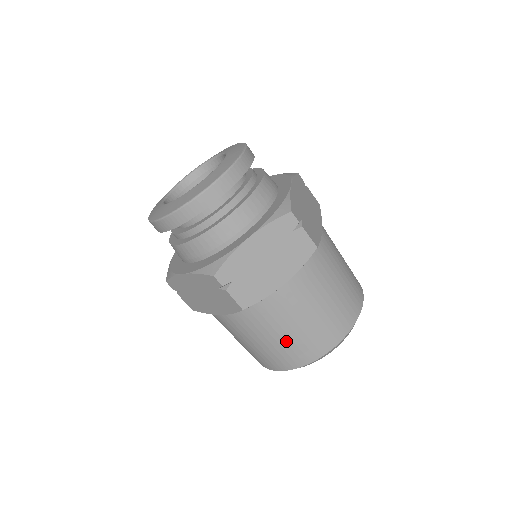
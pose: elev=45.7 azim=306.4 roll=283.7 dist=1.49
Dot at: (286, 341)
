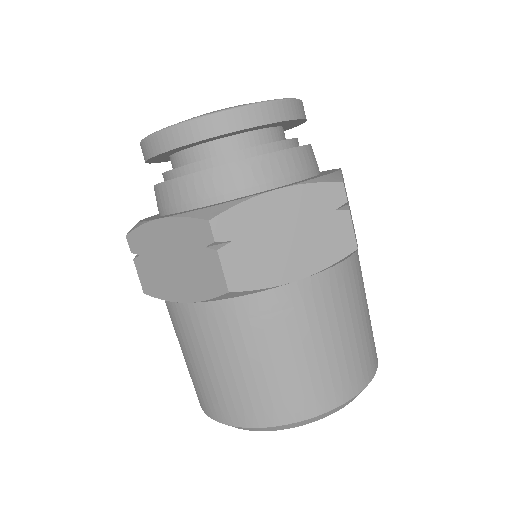
Dot at: (266, 374)
